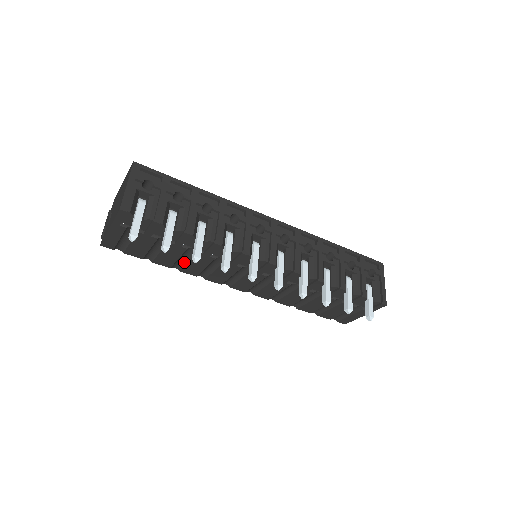
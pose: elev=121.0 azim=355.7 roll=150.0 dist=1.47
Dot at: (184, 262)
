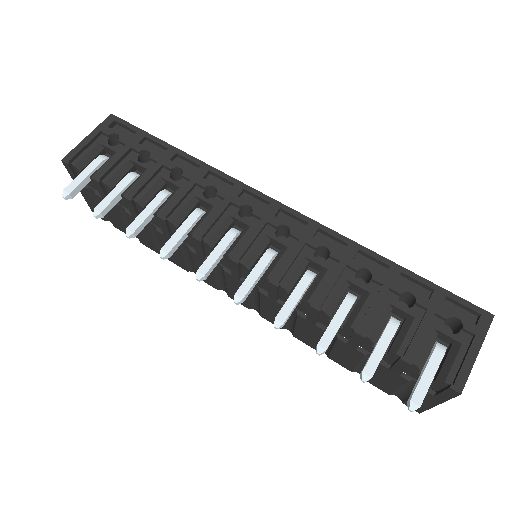
Dot at: occluded
